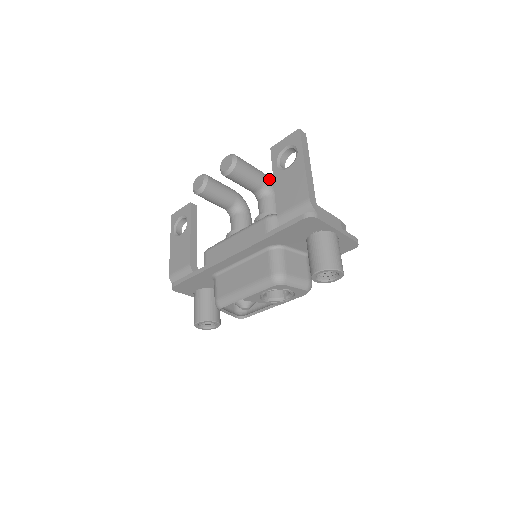
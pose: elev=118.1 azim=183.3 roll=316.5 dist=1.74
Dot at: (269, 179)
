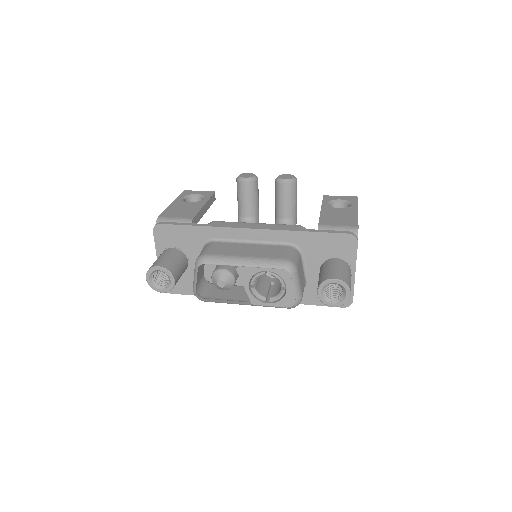
Dot at: occluded
